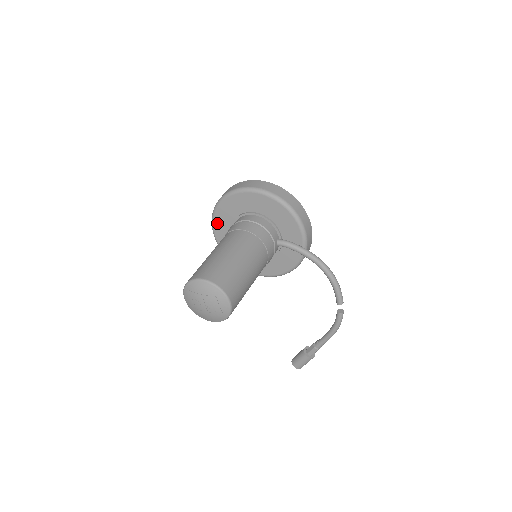
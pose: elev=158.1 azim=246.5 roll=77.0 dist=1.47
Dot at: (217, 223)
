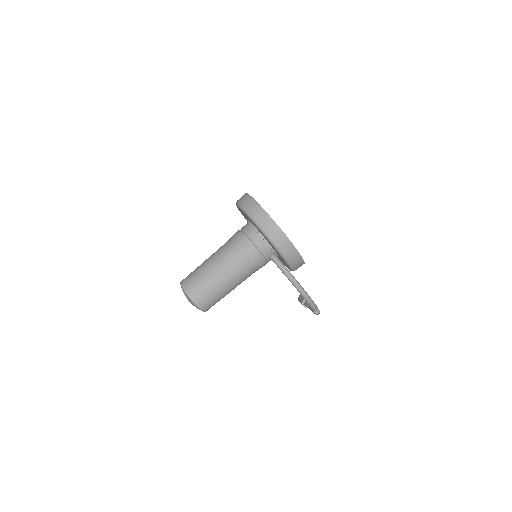
Dot at: occluded
